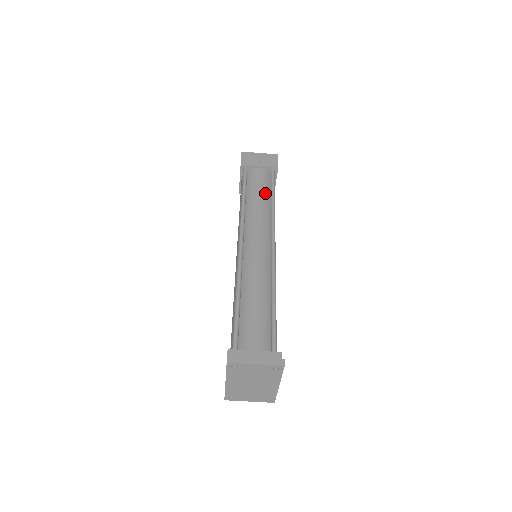
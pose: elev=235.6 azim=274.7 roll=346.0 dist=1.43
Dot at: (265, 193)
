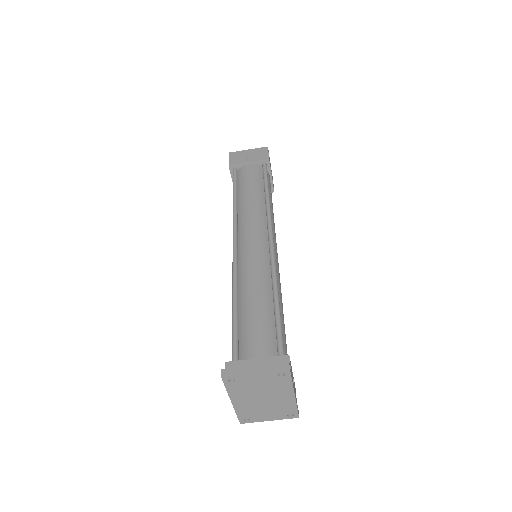
Dot at: (257, 188)
